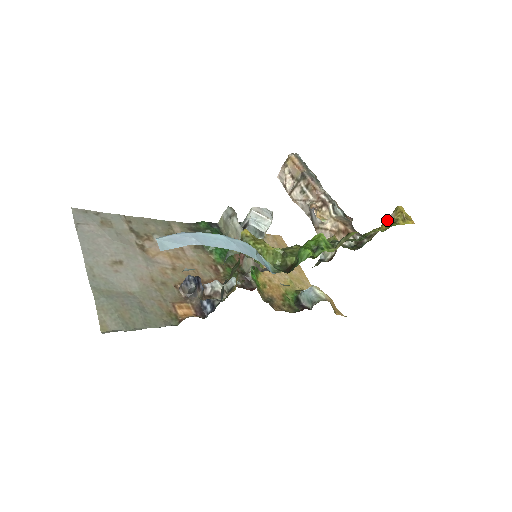
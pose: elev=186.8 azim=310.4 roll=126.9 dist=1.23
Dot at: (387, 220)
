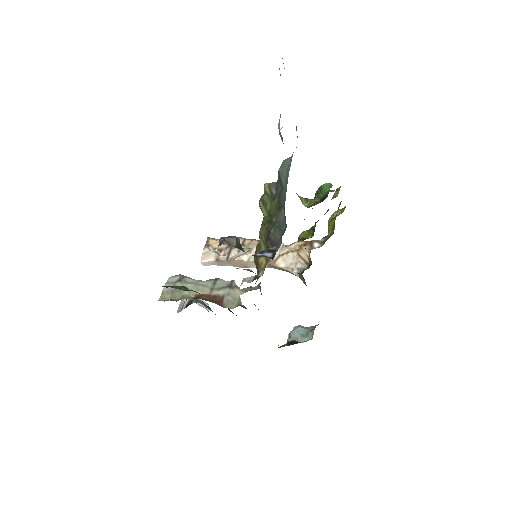
Dot at: (335, 215)
